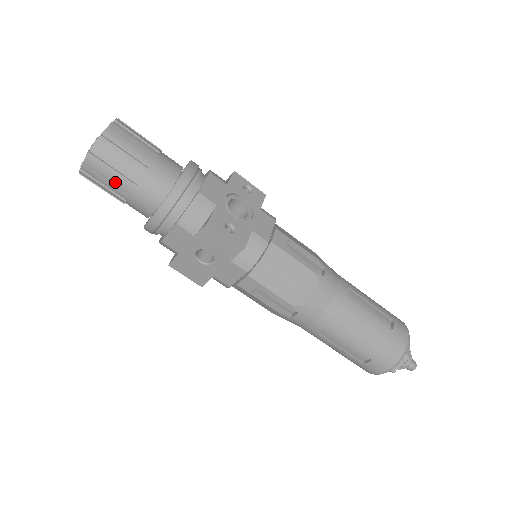
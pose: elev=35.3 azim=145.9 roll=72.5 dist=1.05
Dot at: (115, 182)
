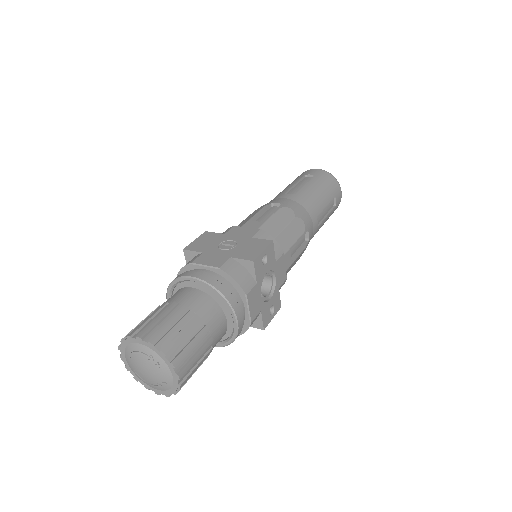
Dot at: occluded
